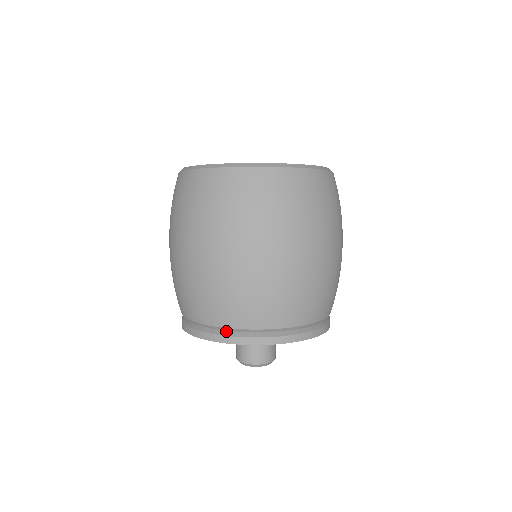
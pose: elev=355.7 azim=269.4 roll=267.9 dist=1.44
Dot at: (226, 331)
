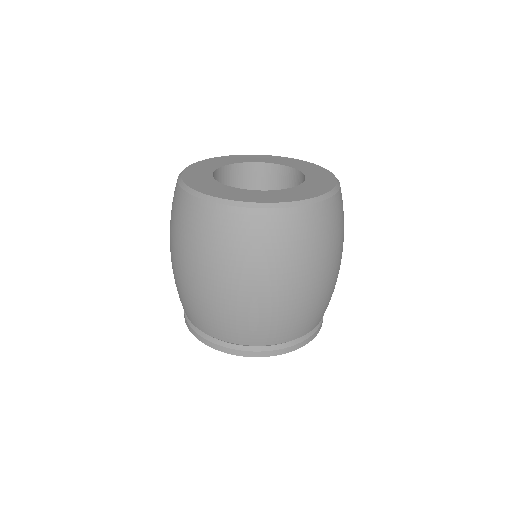
Dot at: (204, 333)
